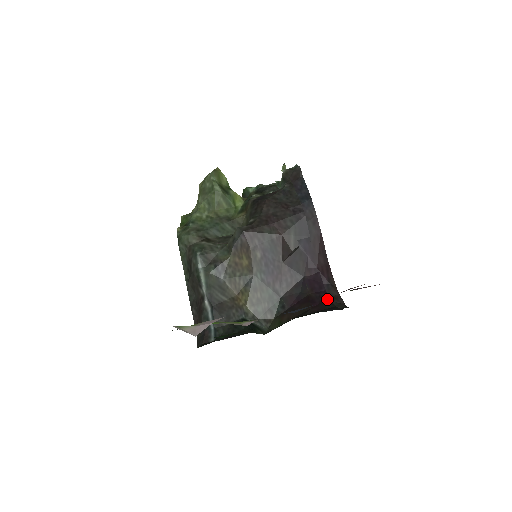
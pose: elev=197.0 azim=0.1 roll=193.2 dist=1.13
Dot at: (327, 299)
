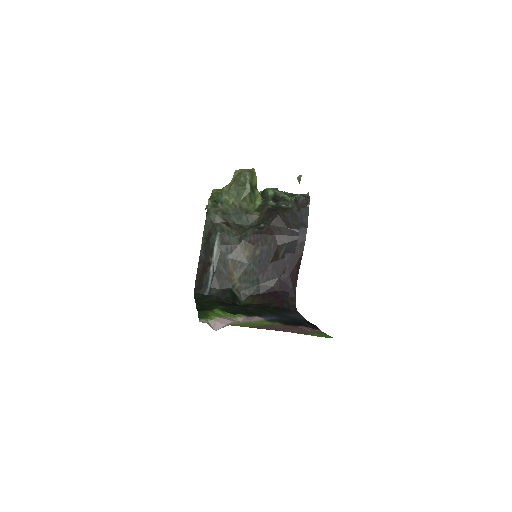
Dot at: (287, 299)
